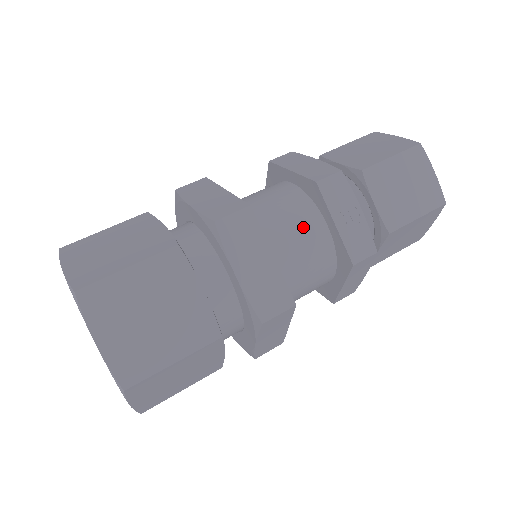
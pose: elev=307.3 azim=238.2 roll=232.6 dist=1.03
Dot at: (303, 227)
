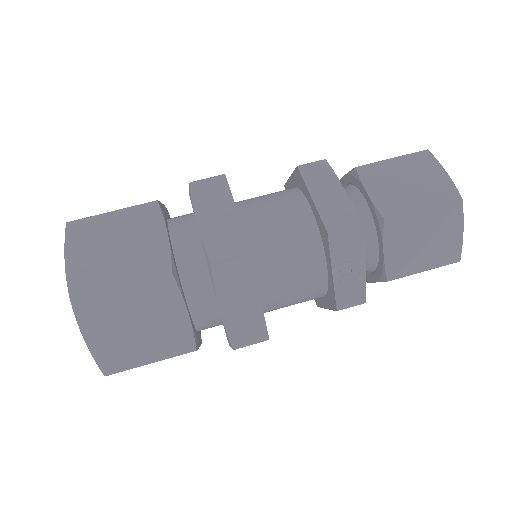
Dot at: (302, 265)
